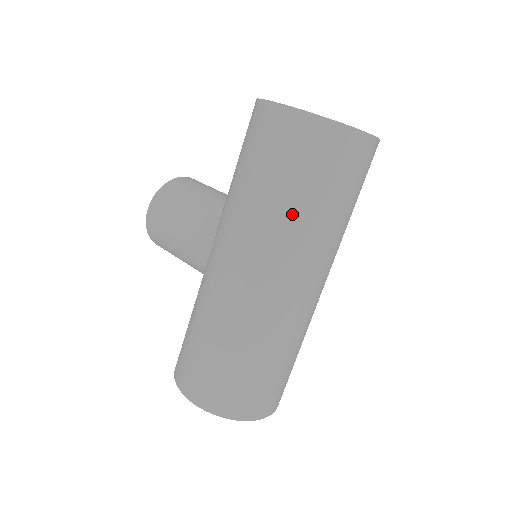
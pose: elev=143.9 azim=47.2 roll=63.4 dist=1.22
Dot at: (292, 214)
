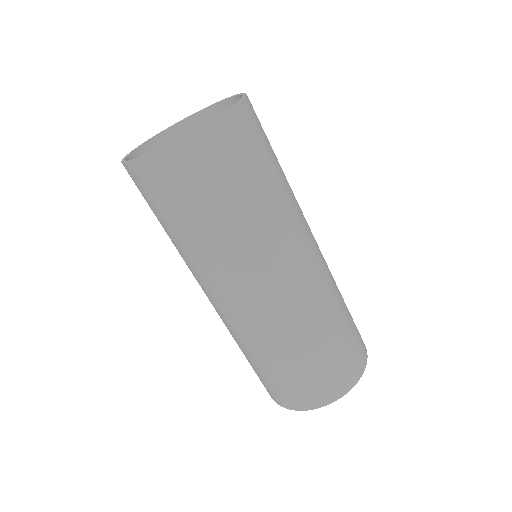
Dot at: (183, 247)
